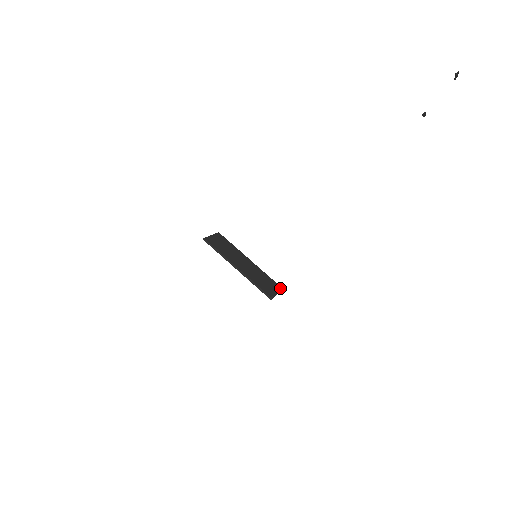
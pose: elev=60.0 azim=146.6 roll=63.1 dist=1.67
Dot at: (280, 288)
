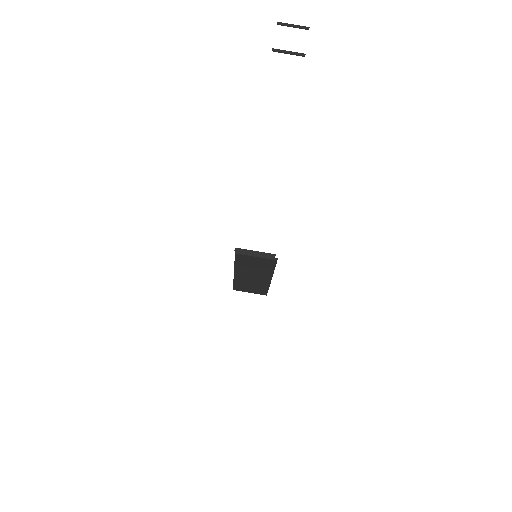
Dot at: (265, 253)
